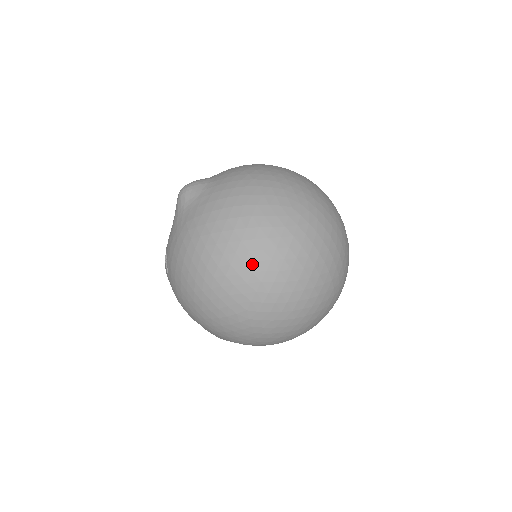
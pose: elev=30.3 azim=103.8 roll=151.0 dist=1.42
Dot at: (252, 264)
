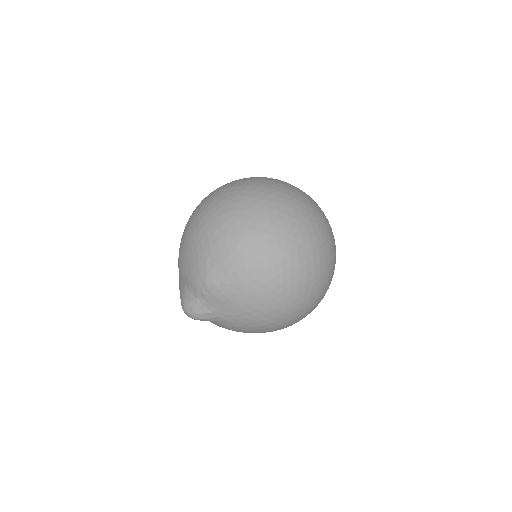
Dot at: (239, 179)
